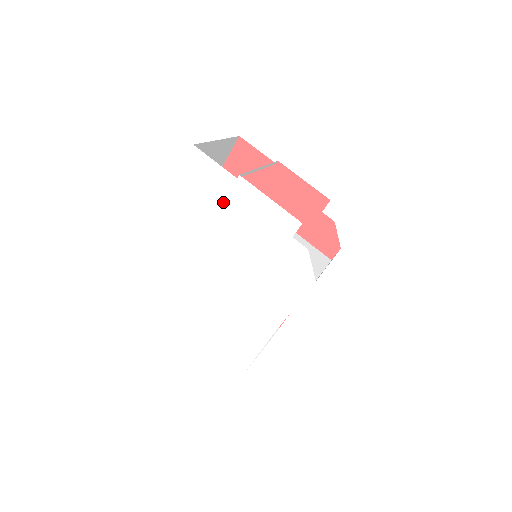
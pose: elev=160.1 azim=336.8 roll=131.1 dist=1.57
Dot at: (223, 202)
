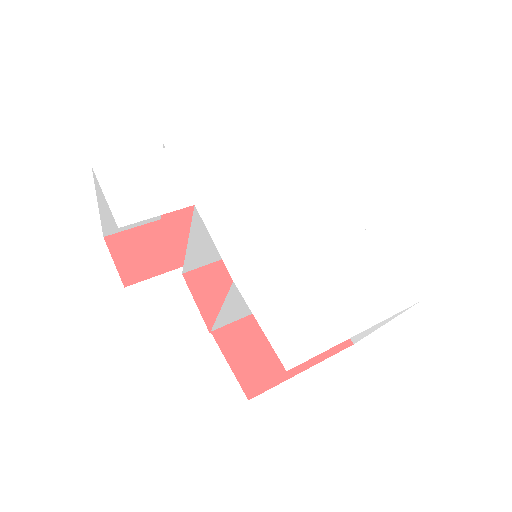
Dot at: (180, 178)
